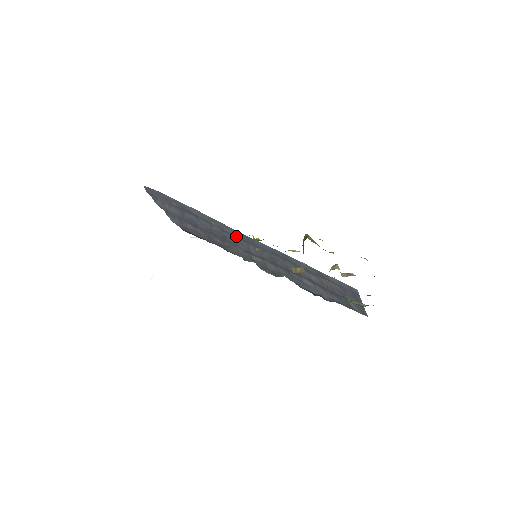
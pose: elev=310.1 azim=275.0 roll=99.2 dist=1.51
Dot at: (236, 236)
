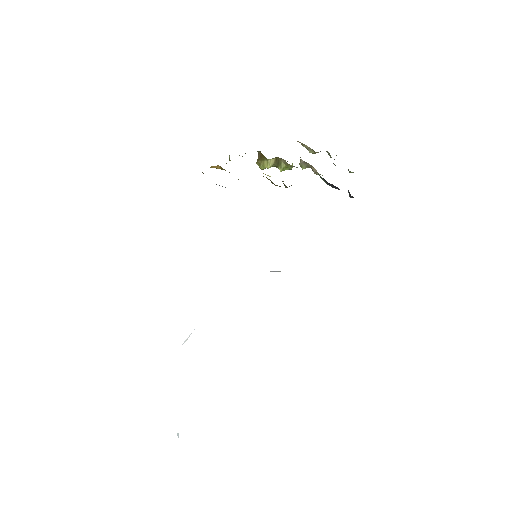
Dot at: occluded
